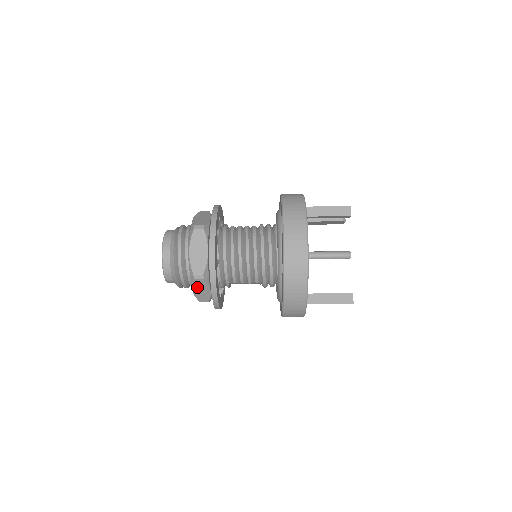
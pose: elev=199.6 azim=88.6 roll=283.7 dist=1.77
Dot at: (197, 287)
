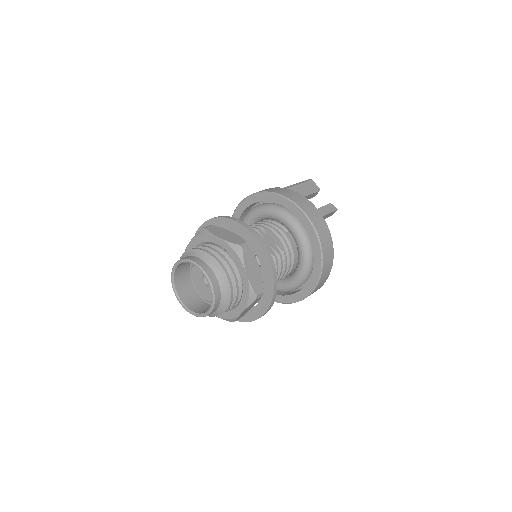
Dot at: occluded
